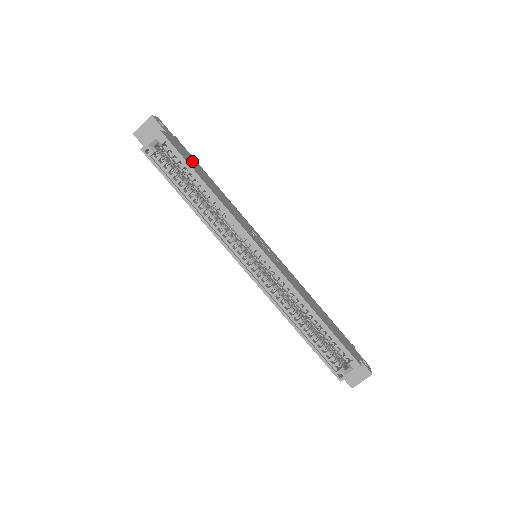
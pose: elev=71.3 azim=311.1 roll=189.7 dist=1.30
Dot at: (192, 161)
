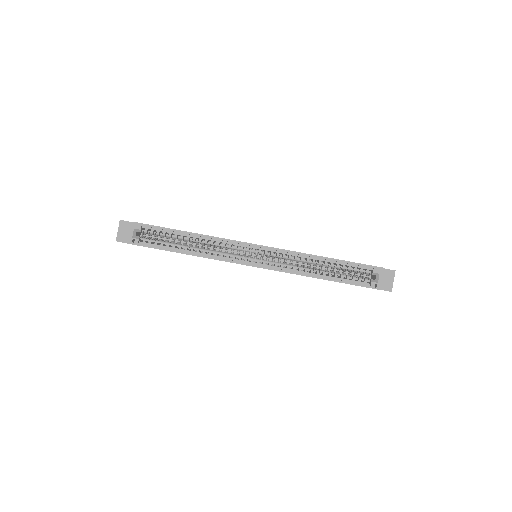
Dot at: occluded
